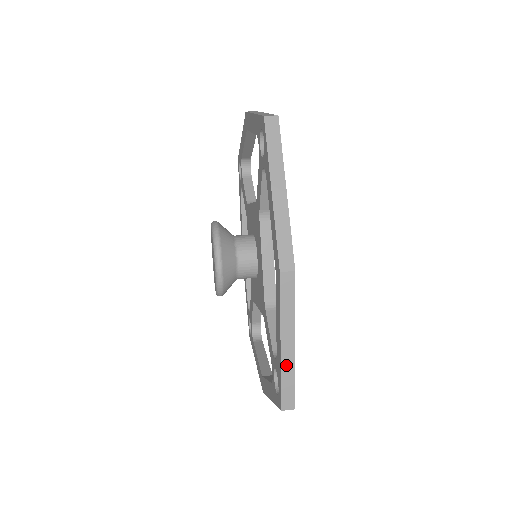
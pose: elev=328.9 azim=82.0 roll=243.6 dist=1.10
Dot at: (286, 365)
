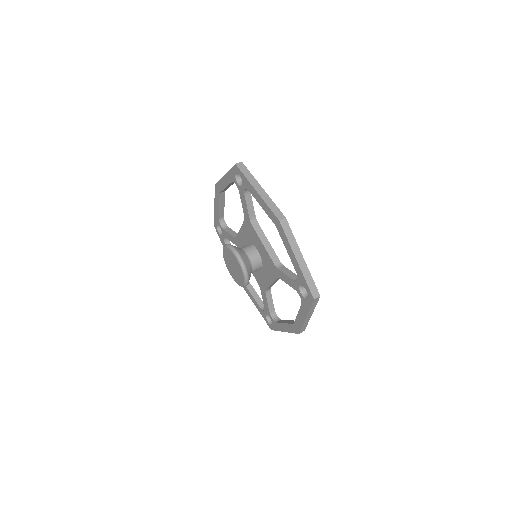
Dot at: occluded
